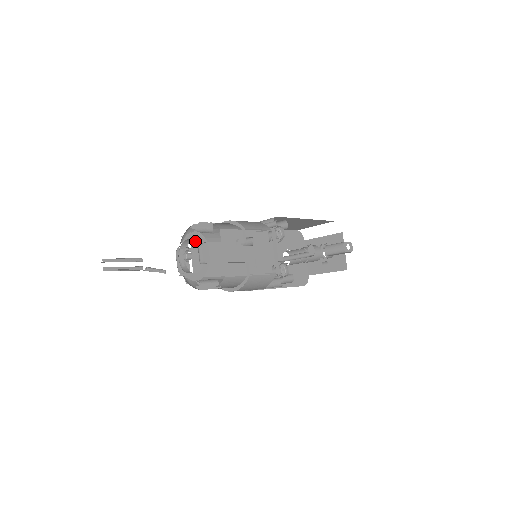
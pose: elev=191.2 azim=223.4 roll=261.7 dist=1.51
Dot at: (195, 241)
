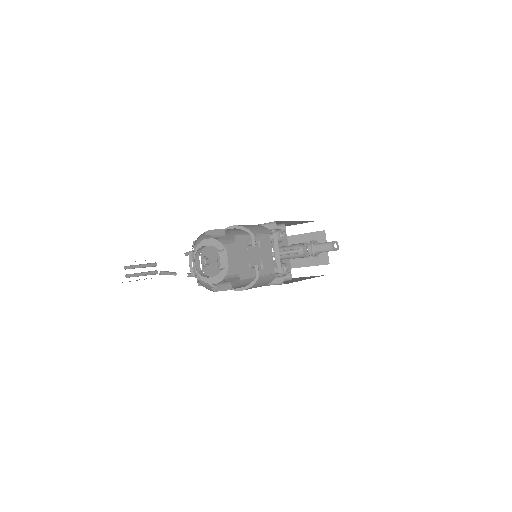
Dot at: occluded
